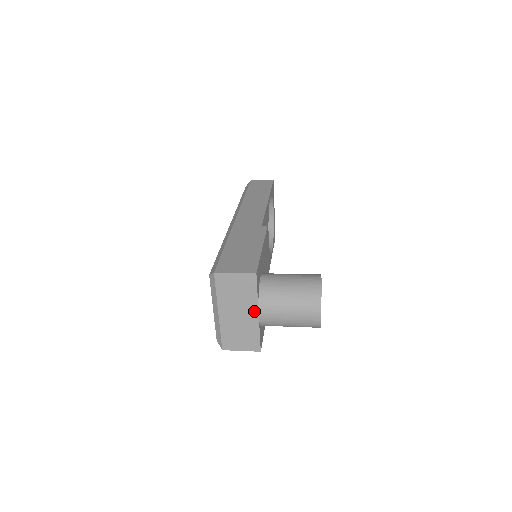
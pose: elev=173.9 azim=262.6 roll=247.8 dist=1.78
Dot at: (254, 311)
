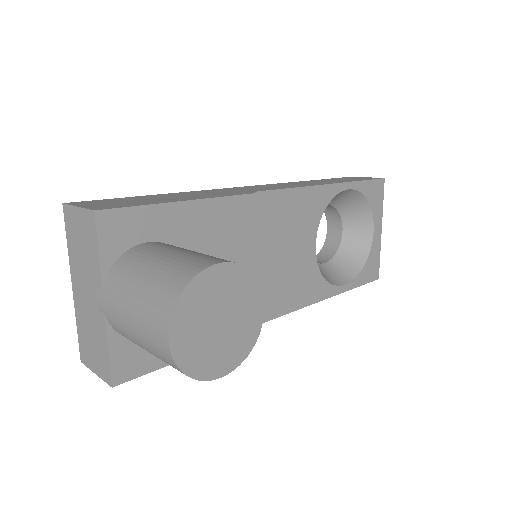
Dot at: (98, 294)
